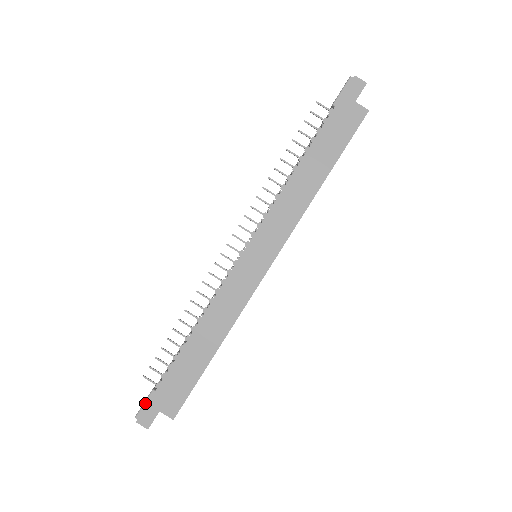
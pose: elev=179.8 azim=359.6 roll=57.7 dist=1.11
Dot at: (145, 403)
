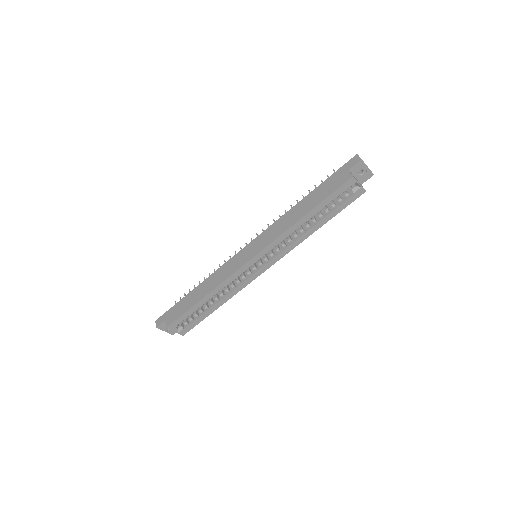
Dot at: occluded
